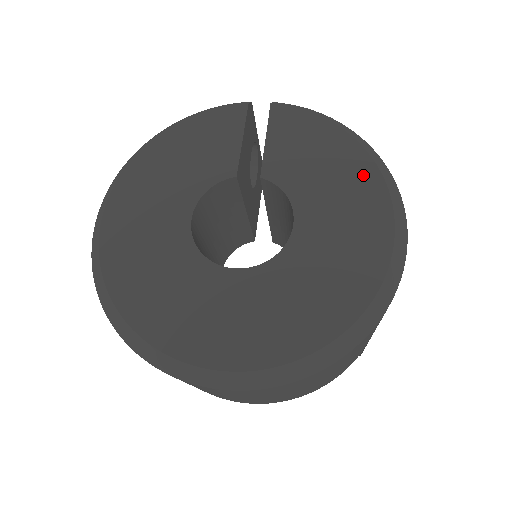
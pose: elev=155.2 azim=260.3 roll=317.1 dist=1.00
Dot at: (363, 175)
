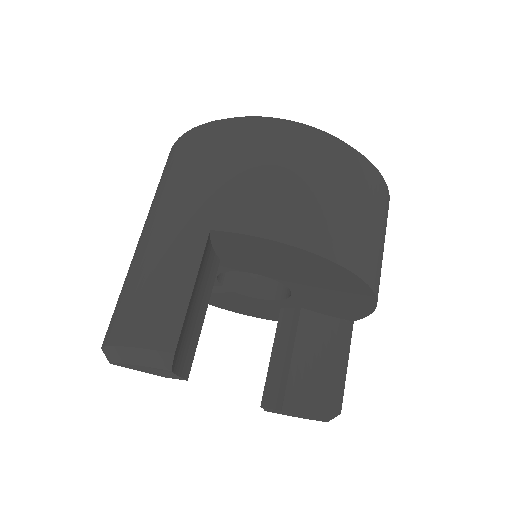
Dot at: occluded
